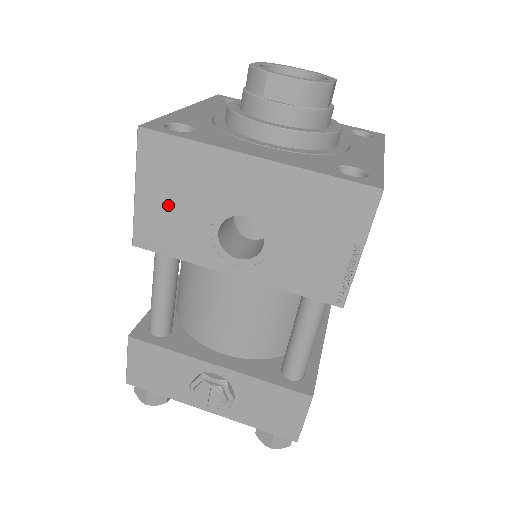
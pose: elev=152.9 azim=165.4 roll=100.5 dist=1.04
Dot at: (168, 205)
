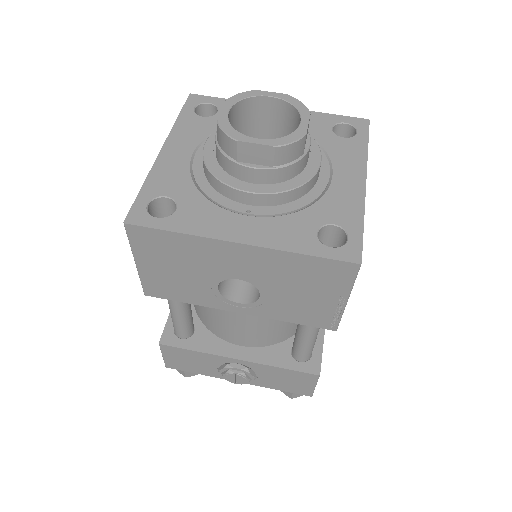
Dot at: (168, 272)
